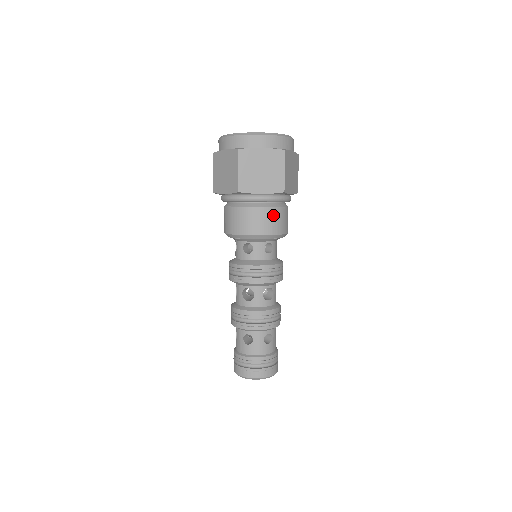
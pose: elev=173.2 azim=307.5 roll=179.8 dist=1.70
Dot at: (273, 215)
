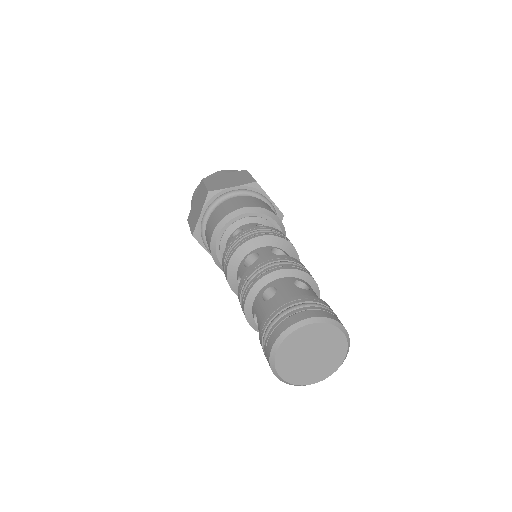
Dot at: (253, 200)
